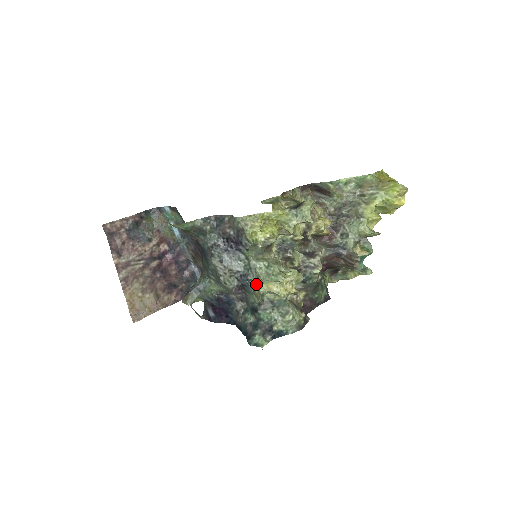
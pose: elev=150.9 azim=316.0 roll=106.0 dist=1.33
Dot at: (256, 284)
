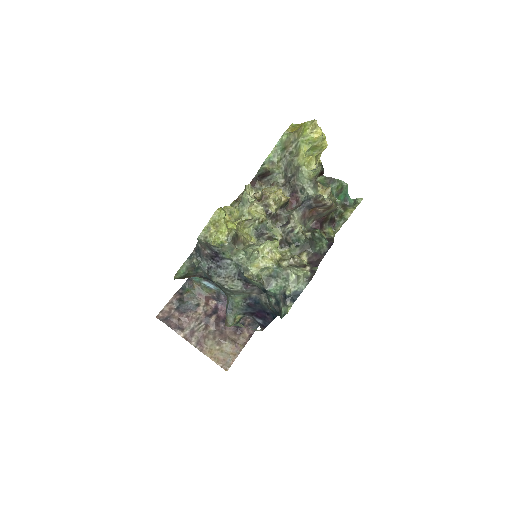
Dot at: (244, 271)
